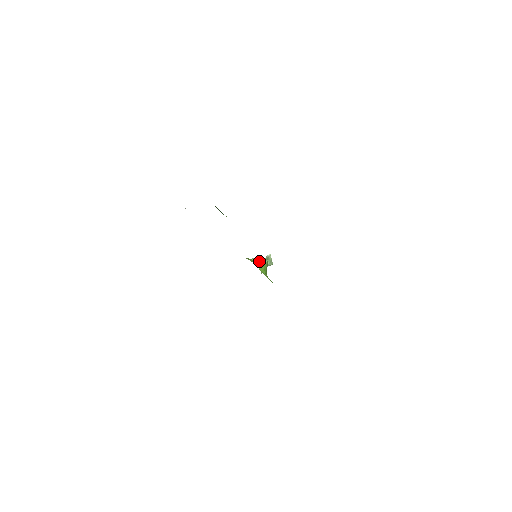
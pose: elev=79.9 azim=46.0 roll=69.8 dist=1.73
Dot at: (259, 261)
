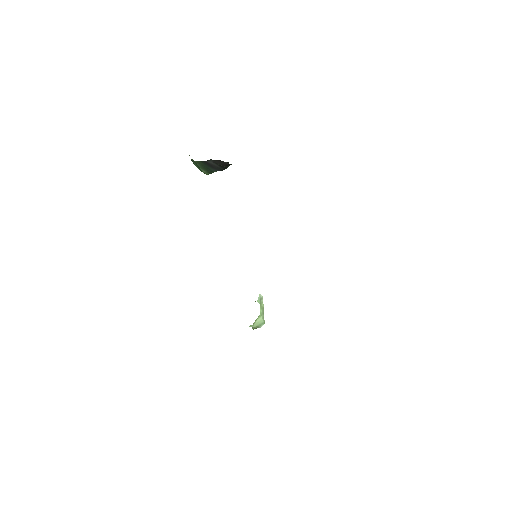
Dot at: occluded
